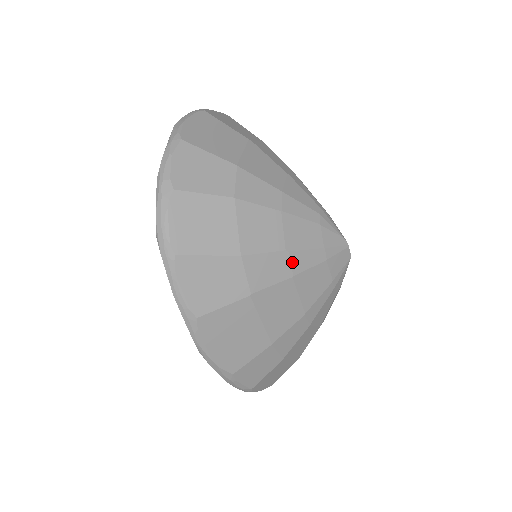
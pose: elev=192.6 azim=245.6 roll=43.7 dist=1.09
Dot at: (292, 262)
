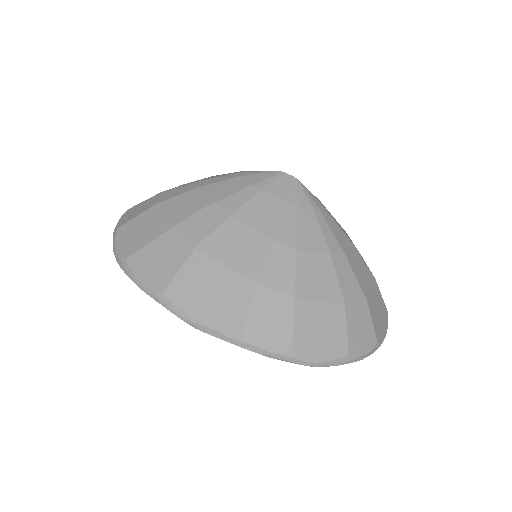
Dot at: (222, 208)
